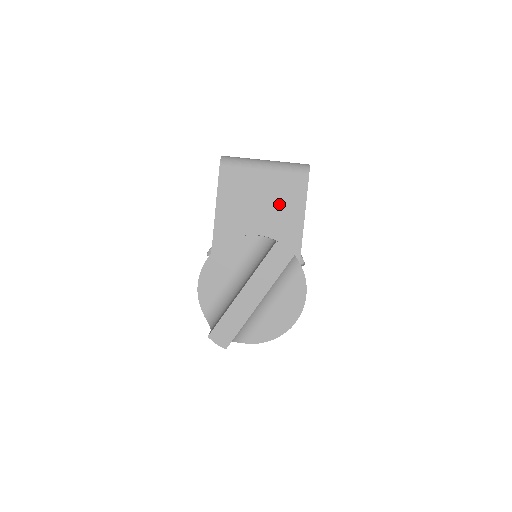
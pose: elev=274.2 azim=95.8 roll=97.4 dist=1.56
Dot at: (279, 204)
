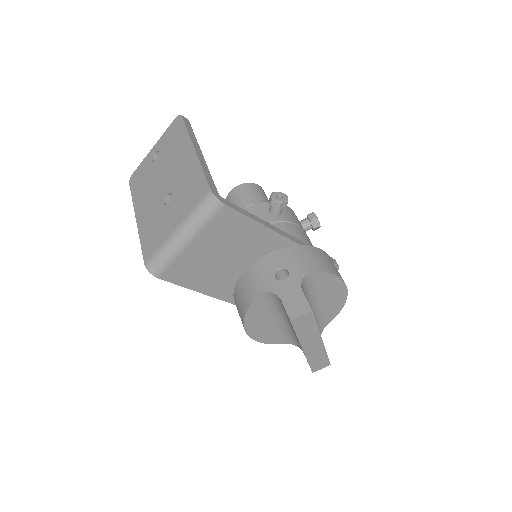
Dot at: (233, 242)
